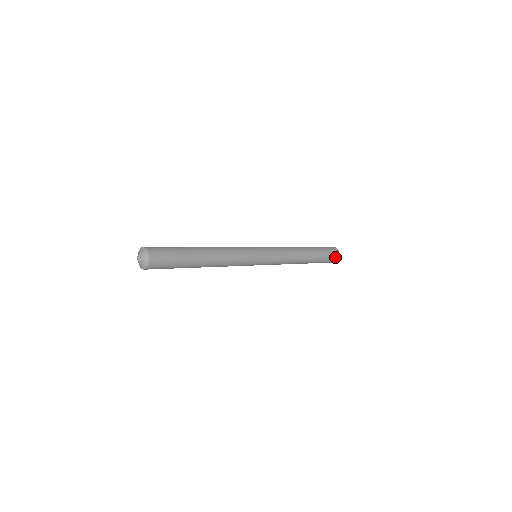
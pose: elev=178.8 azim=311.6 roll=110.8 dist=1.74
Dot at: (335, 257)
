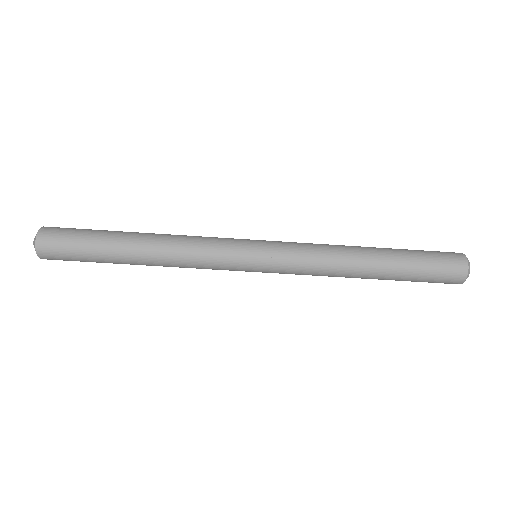
Dot at: (451, 254)
